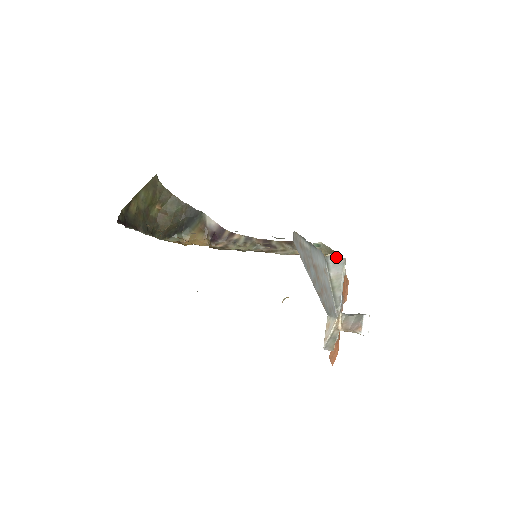
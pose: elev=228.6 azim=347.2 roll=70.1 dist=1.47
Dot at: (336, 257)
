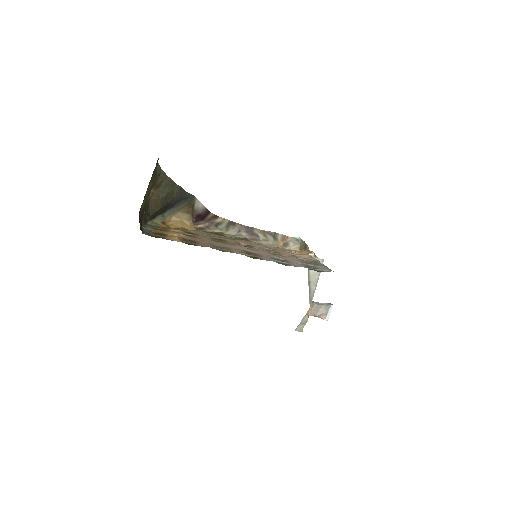
Dot at: (316, 257)
